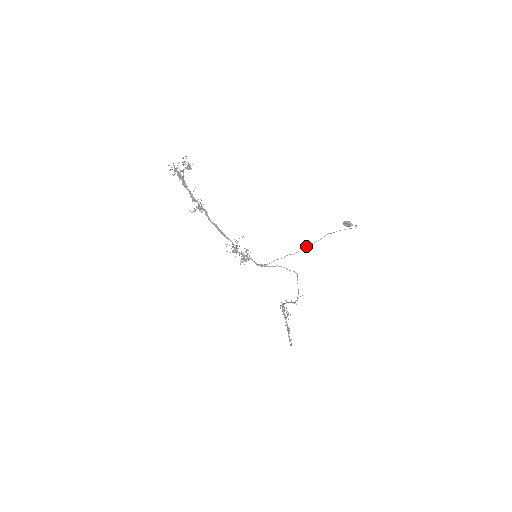
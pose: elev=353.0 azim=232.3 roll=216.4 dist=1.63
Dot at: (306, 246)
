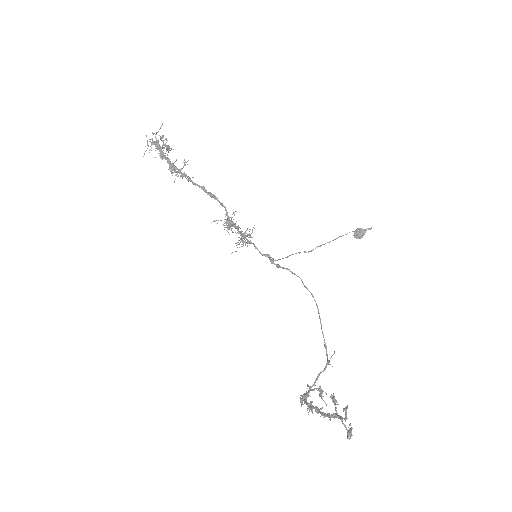
Dot at: (320, 245)
